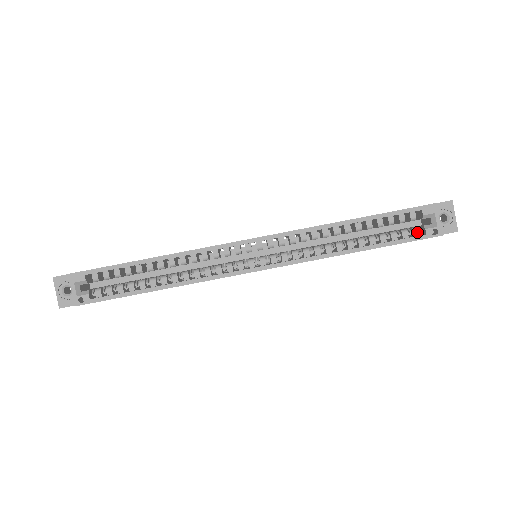
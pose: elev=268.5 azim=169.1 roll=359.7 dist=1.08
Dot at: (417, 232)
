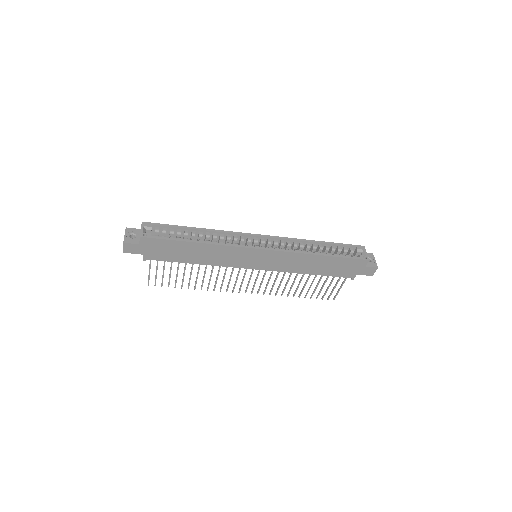
Dot at: (355, 257)
